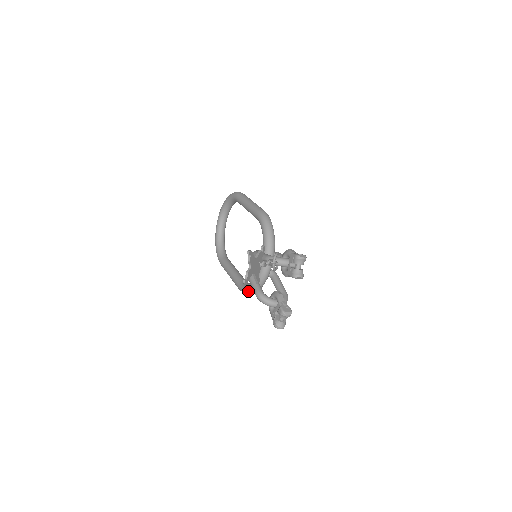
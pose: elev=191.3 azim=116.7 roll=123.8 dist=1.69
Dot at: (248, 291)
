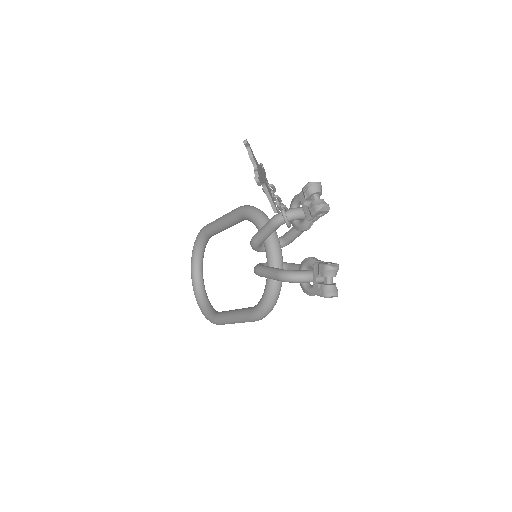
Dot at: (265, 305)
